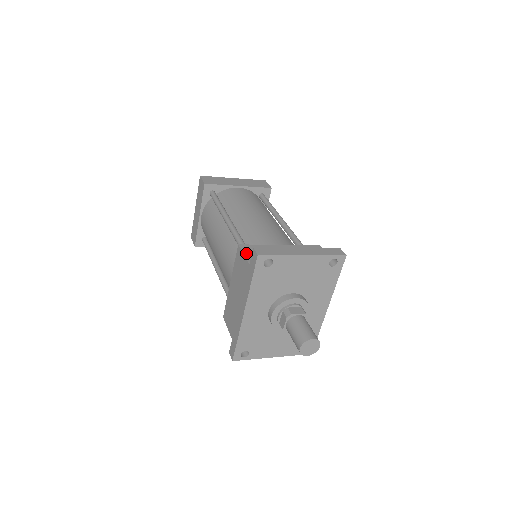
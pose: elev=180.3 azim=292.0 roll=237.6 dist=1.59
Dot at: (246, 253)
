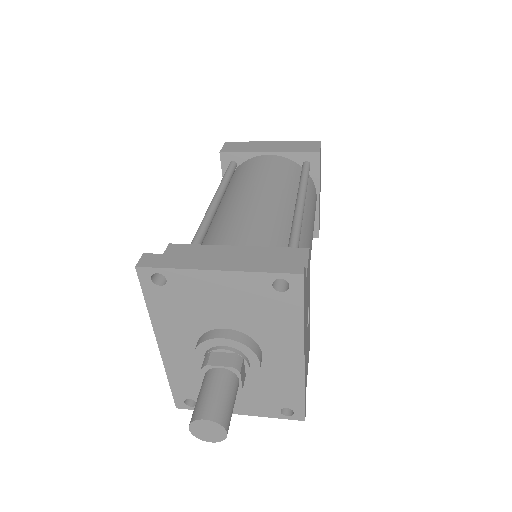
Dot at: occluded
